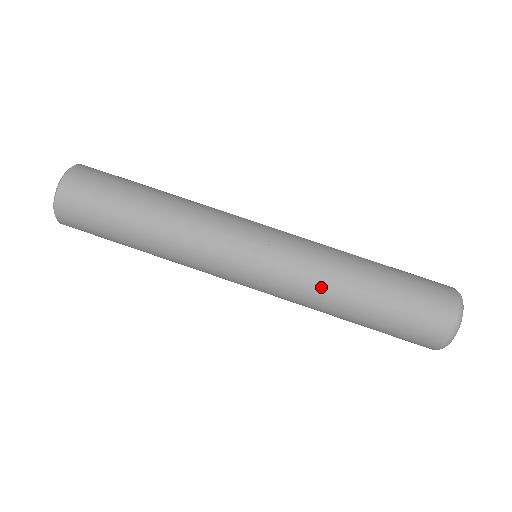
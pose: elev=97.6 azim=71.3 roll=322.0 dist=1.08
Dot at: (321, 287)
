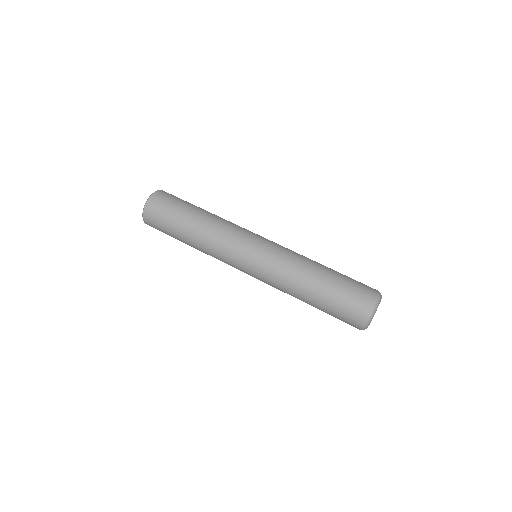
Dot at: (294, 266)
